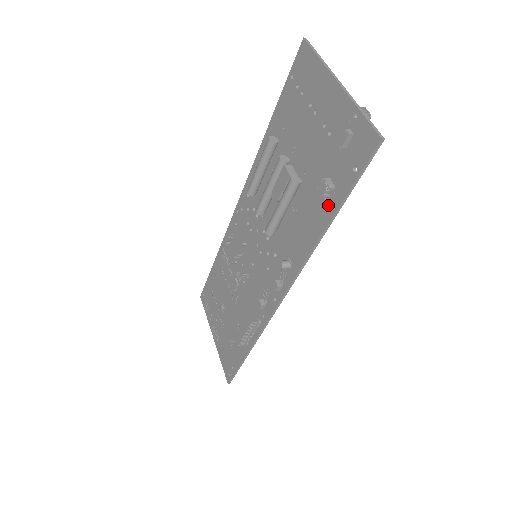
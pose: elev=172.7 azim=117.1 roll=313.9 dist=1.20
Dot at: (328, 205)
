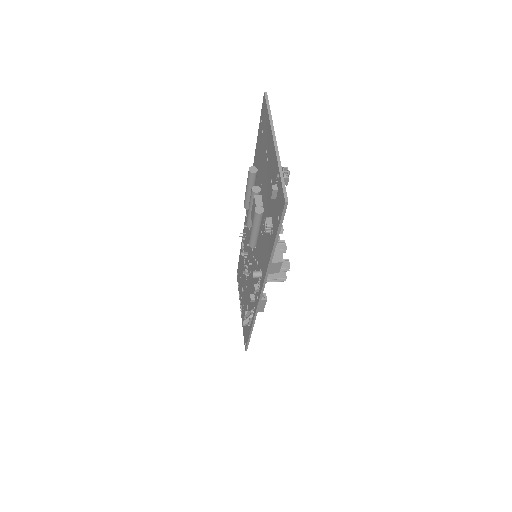
Dot at: (271, 238)
